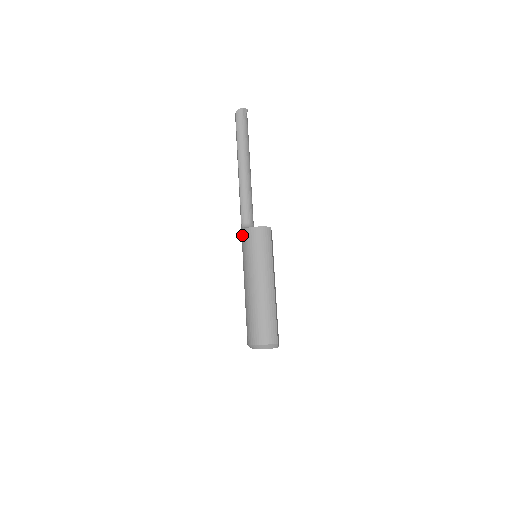
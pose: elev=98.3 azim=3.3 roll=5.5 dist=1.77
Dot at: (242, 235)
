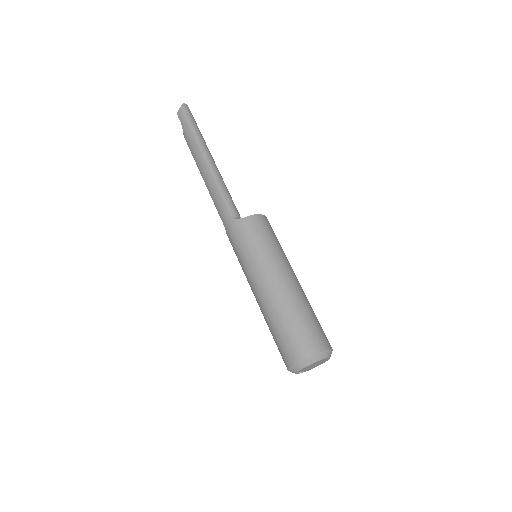
Dot at: (238, 228)
